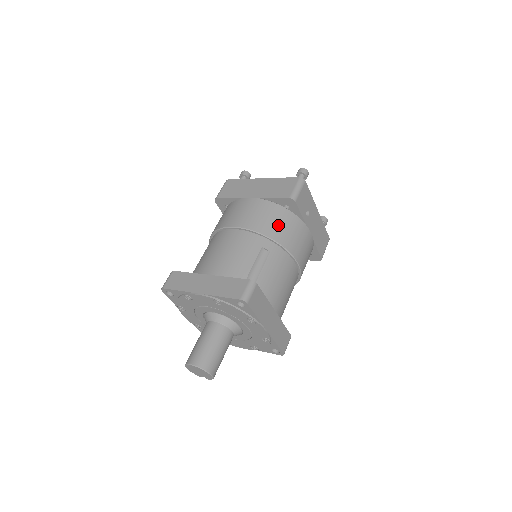
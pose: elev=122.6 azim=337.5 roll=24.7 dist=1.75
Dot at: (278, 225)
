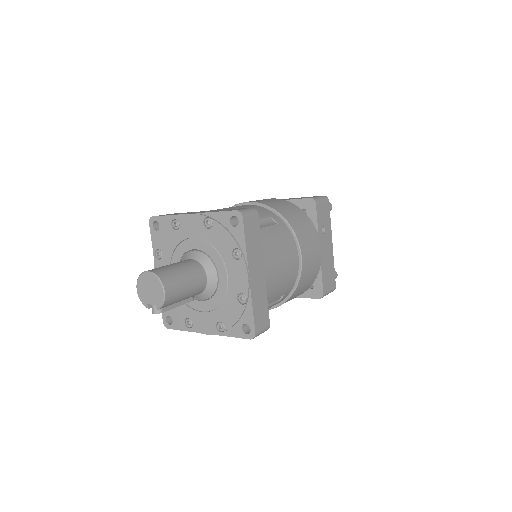
Dot at: (292, 214)
